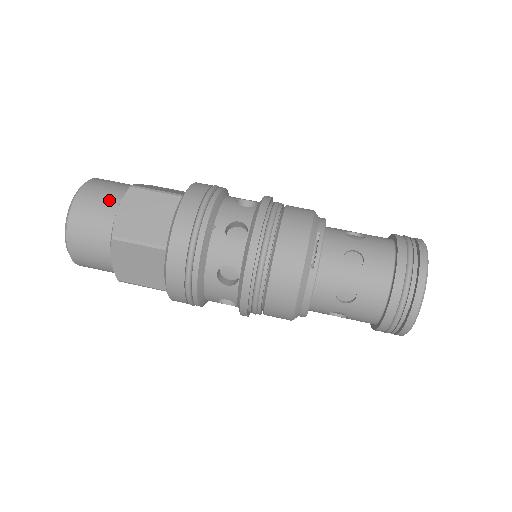
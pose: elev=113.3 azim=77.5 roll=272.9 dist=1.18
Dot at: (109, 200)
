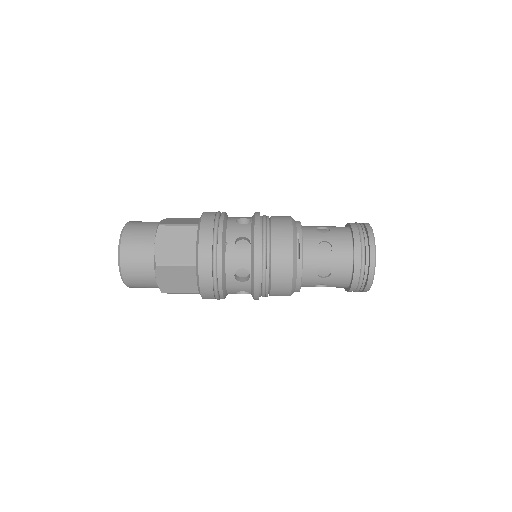
Dot at: (146, 238)
